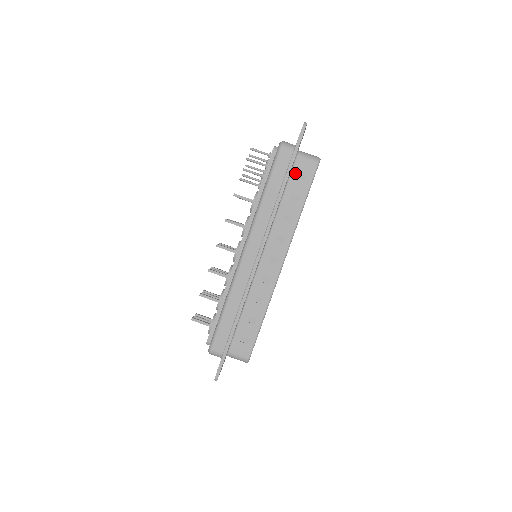
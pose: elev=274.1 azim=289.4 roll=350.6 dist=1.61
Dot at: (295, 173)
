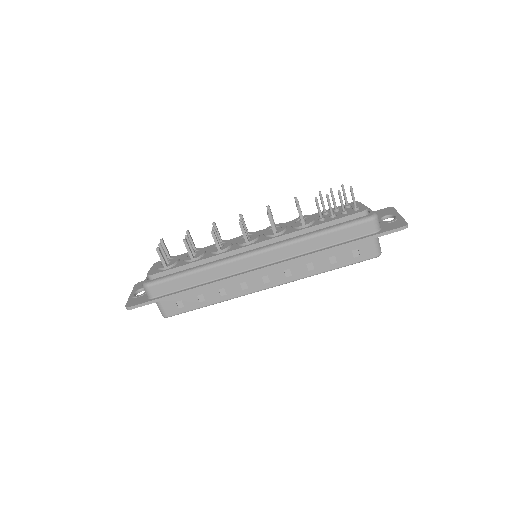
Dot at: (355, 245)
